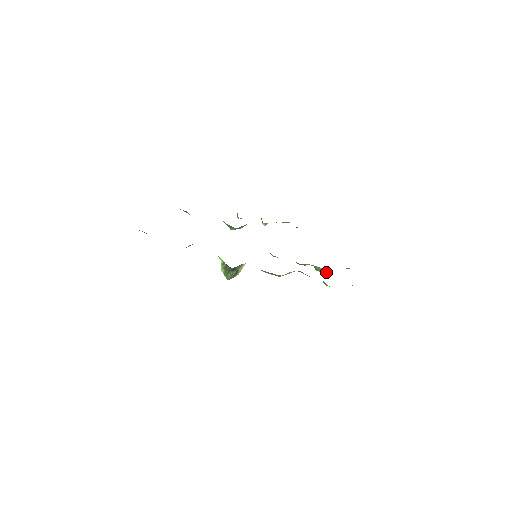
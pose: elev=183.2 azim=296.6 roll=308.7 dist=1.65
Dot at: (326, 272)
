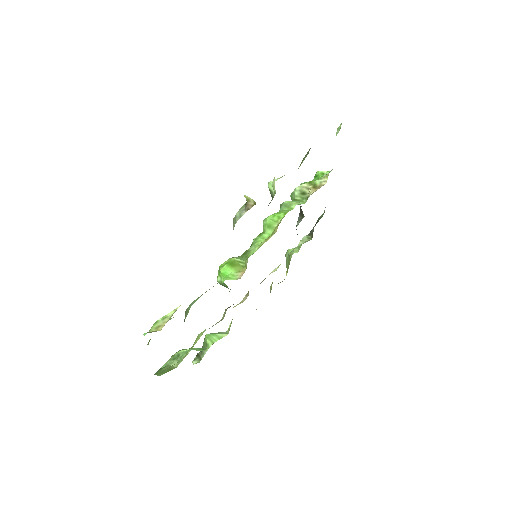
Dot at: occluded
